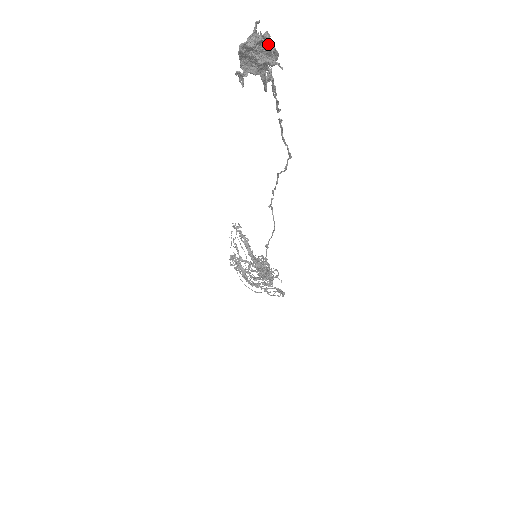
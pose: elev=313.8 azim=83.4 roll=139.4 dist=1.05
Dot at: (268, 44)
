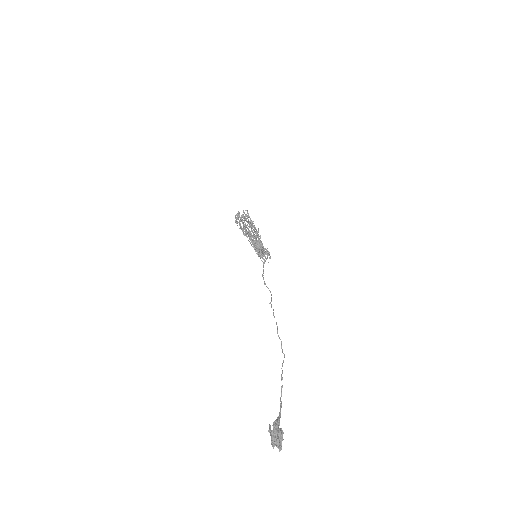
Dot at: (281, 448)
